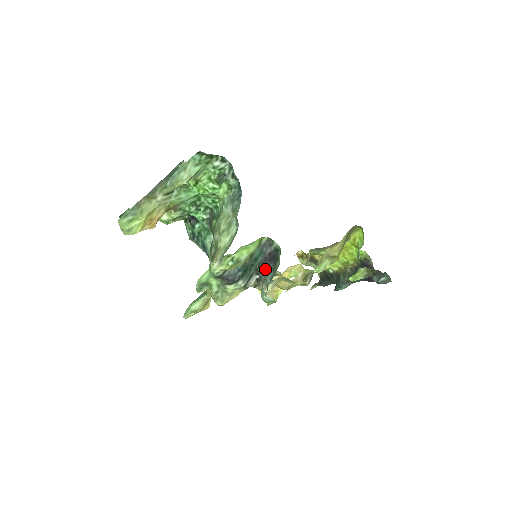
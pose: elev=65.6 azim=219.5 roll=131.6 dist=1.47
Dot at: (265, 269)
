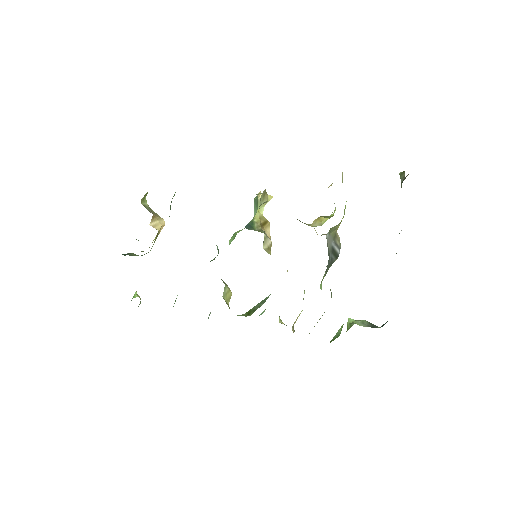
Dot at: occluded
